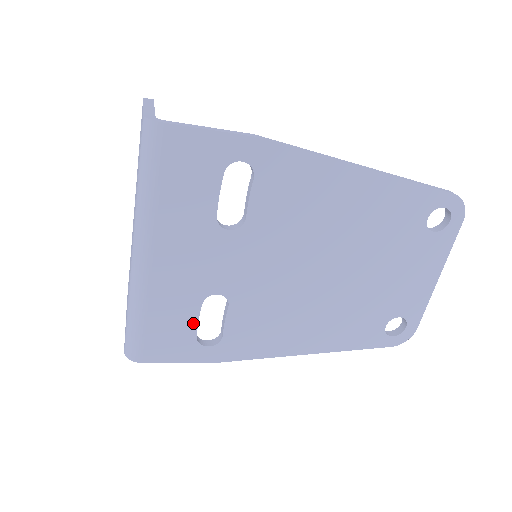
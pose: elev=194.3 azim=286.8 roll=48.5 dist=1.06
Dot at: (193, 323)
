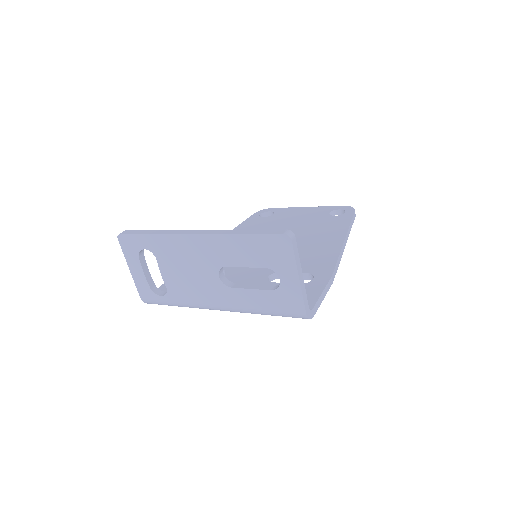
Dot at: occluded
